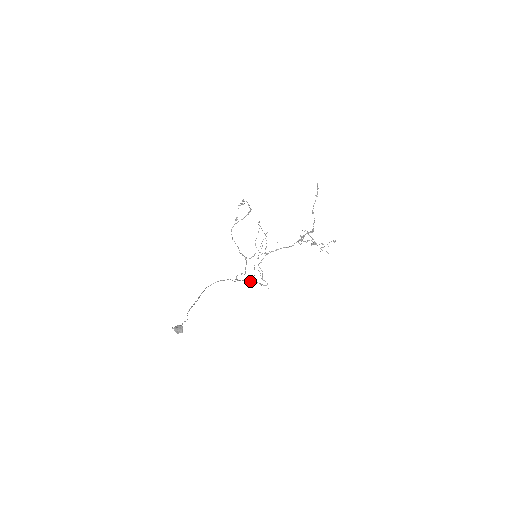
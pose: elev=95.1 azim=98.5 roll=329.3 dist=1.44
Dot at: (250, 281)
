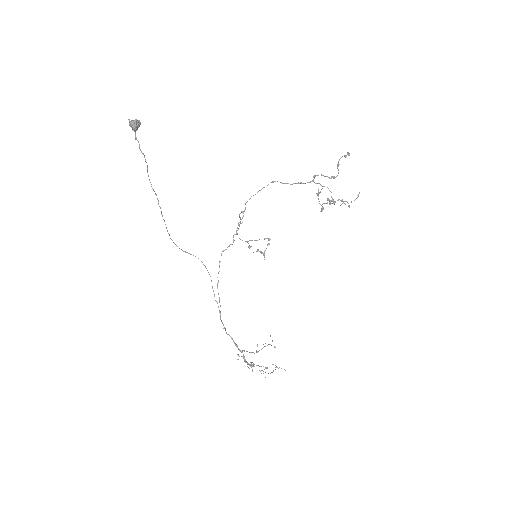
Dot at: (232, 339)
